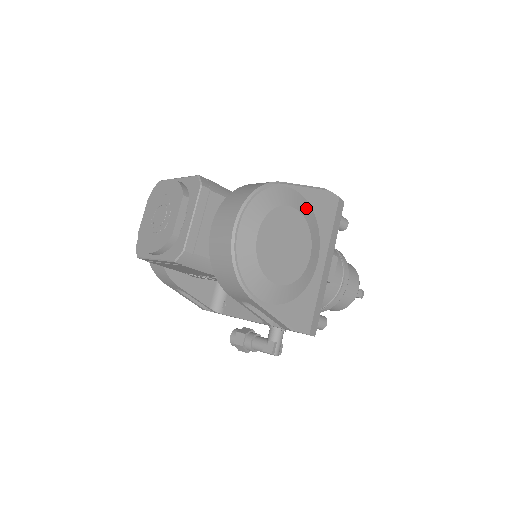
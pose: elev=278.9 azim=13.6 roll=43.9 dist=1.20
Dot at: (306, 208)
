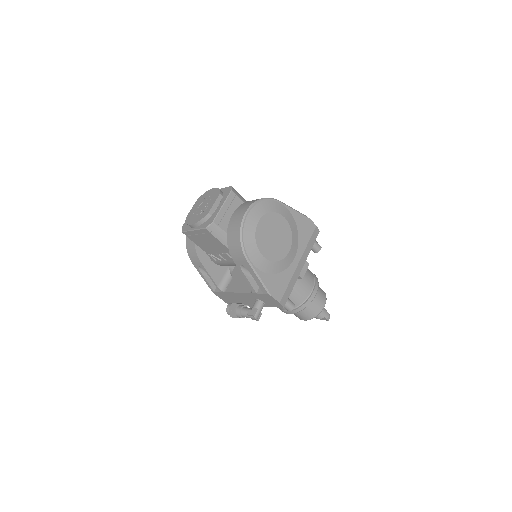
Dot at: (292, 222)
